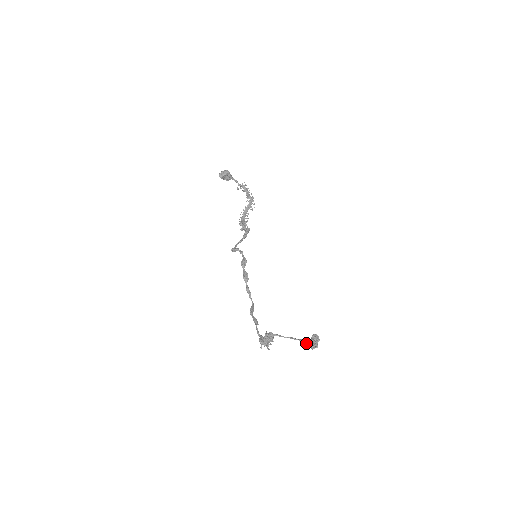
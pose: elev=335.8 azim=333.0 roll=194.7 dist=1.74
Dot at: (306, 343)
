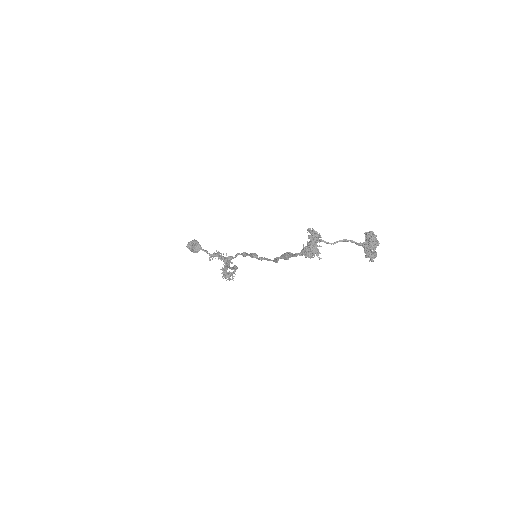
Dot at: (362, 246)
